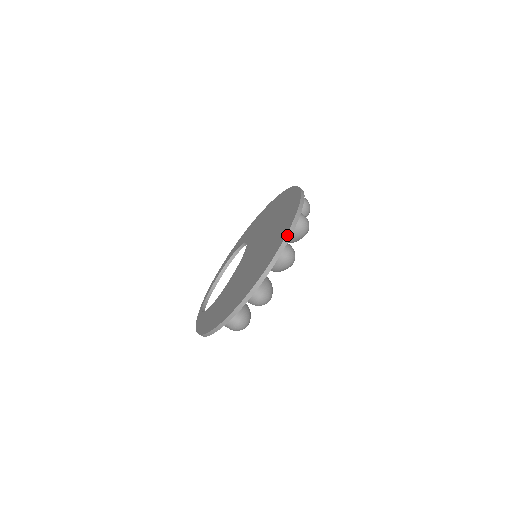
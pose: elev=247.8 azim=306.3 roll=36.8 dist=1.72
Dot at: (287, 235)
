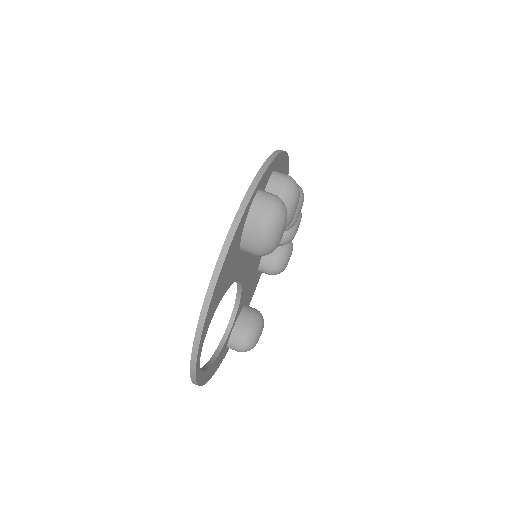
Dot at: occluded
